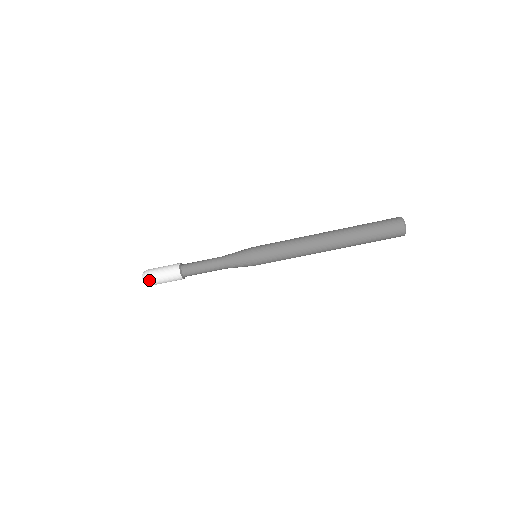
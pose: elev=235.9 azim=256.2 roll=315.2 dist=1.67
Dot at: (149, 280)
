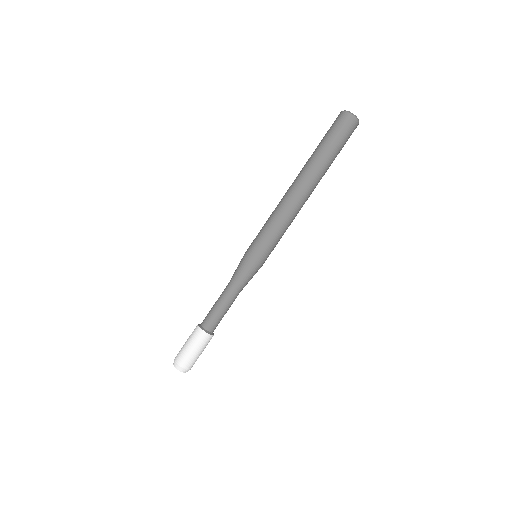
Dot at: (186, 366)
